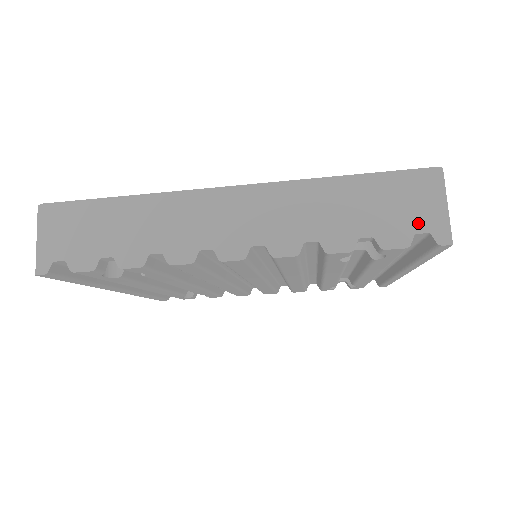
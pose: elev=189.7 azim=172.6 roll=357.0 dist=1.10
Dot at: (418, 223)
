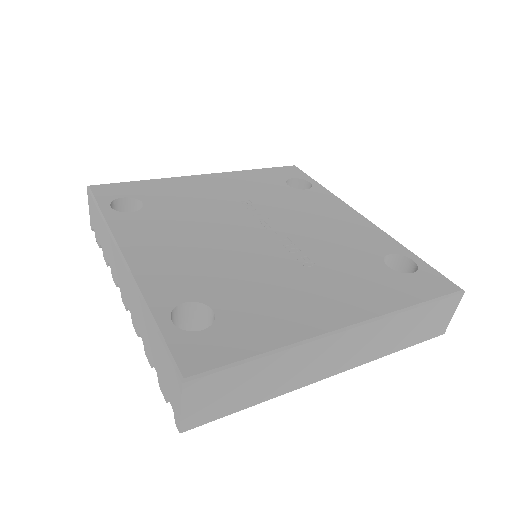
Dot at: (170, 397)
